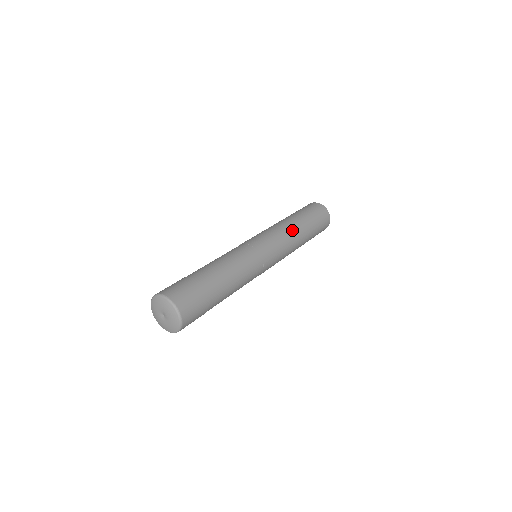
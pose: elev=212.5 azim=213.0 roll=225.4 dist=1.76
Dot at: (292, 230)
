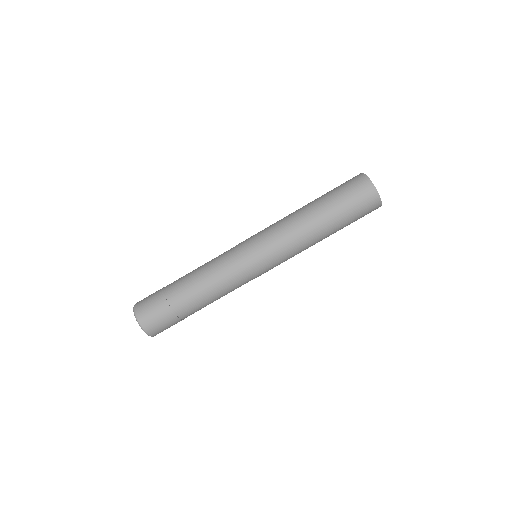
Dot at: (293, 216)
